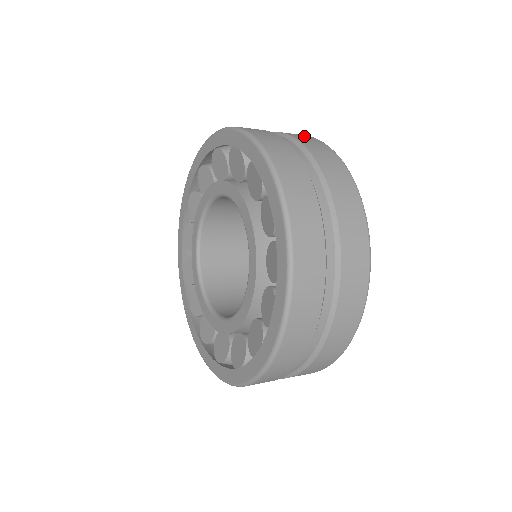
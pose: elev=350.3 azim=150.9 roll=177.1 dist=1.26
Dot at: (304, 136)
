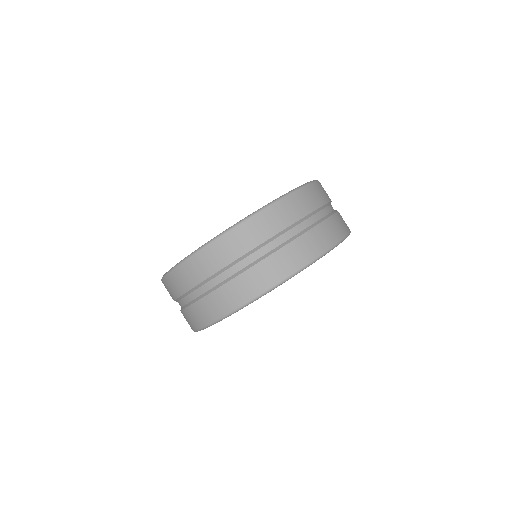
Dot at: (338, 230)
